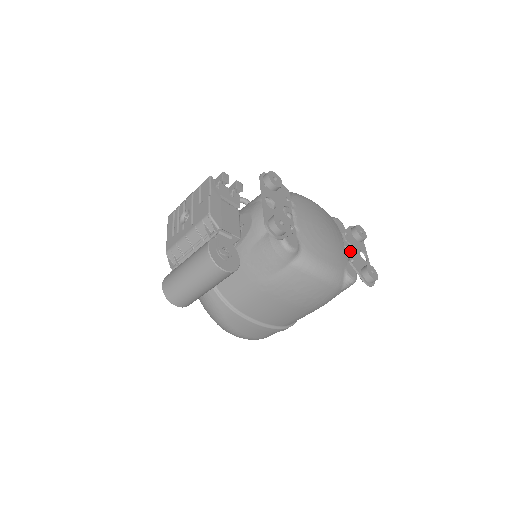
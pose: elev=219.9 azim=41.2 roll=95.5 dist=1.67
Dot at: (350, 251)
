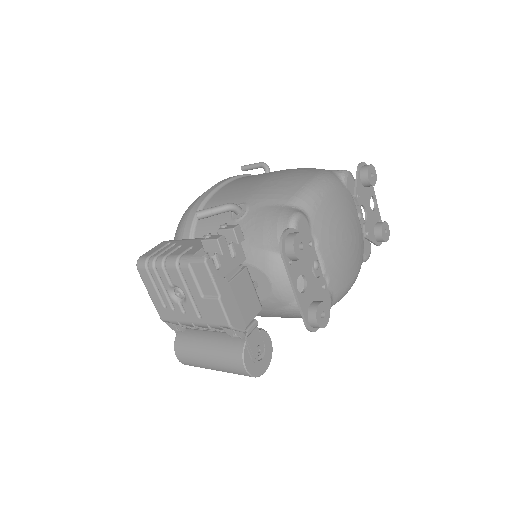
Dot at: (362, 215)
